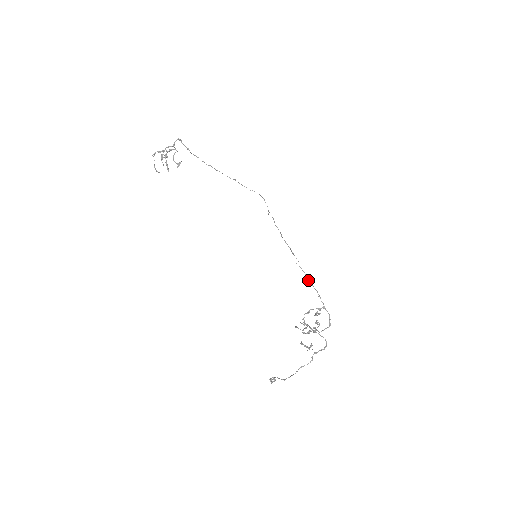
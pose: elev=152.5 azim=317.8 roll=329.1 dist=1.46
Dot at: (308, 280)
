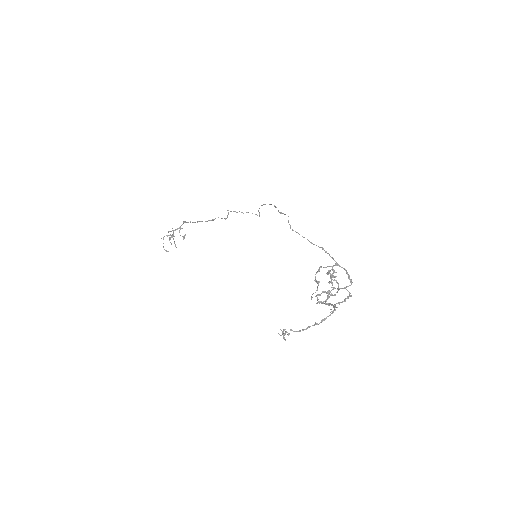
Dot at: occluded
